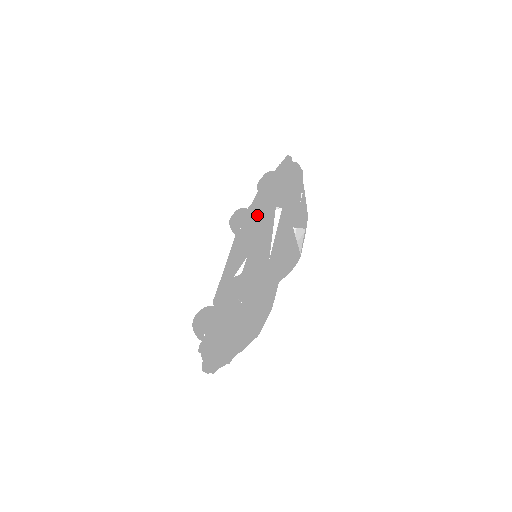
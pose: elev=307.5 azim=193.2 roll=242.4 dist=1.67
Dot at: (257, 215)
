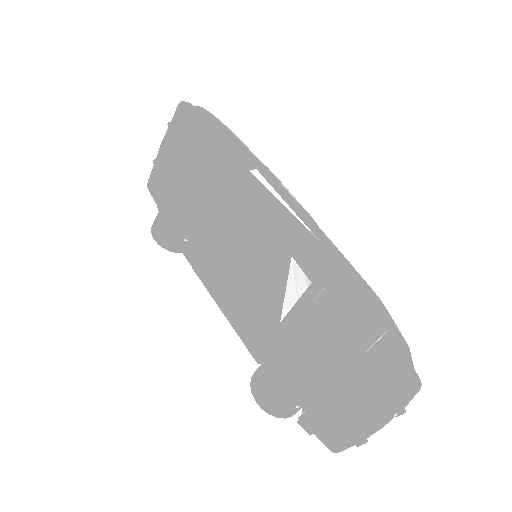
Dot at: (229, 199)
